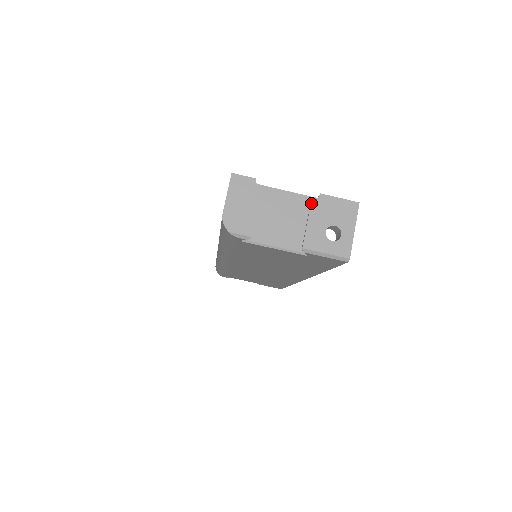
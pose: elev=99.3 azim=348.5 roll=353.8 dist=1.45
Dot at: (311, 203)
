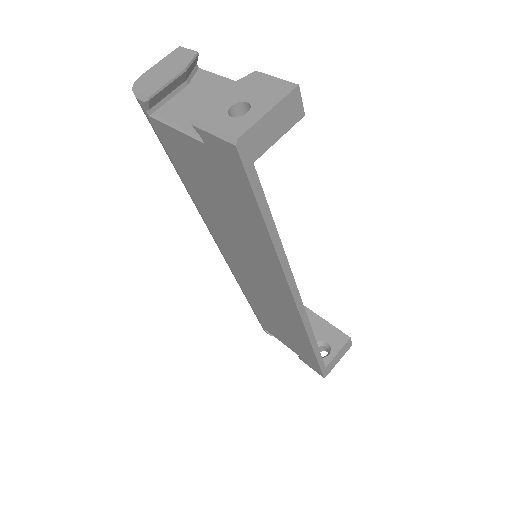
Dot at: occluded
